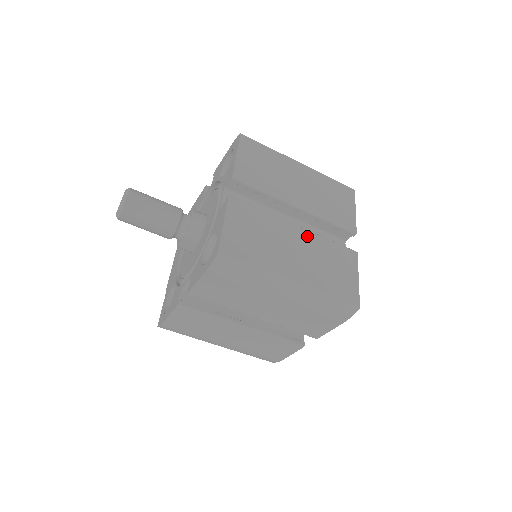
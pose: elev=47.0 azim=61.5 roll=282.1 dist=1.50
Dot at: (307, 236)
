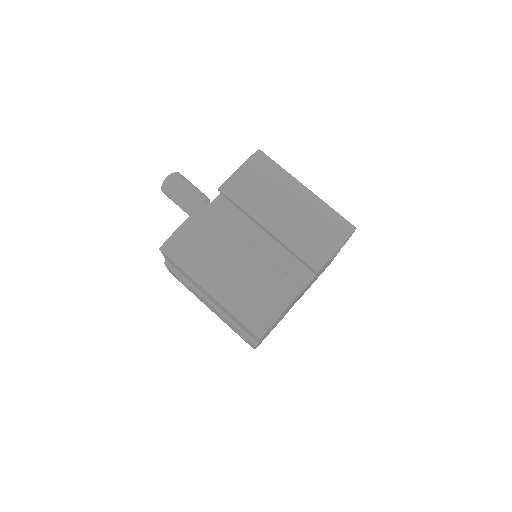
Dot at: occluded
